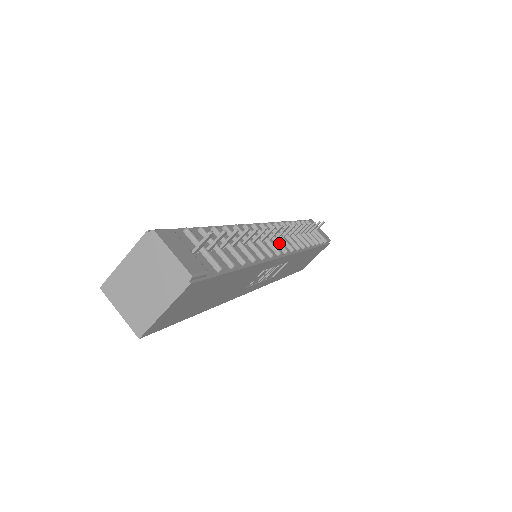
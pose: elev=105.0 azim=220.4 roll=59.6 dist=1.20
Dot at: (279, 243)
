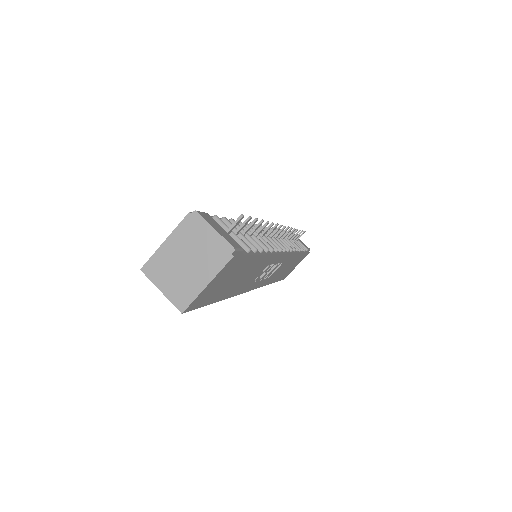
Dot at: (278, 242)
